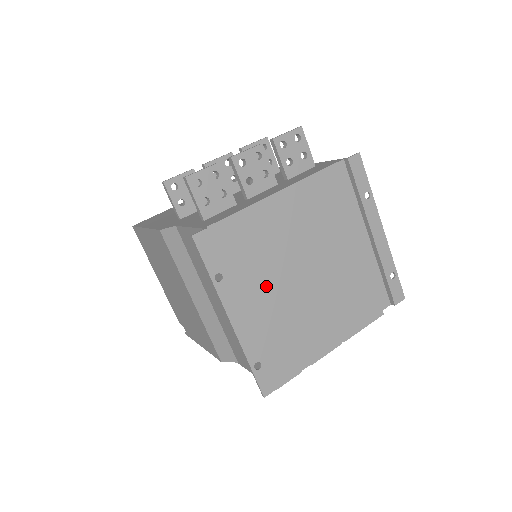
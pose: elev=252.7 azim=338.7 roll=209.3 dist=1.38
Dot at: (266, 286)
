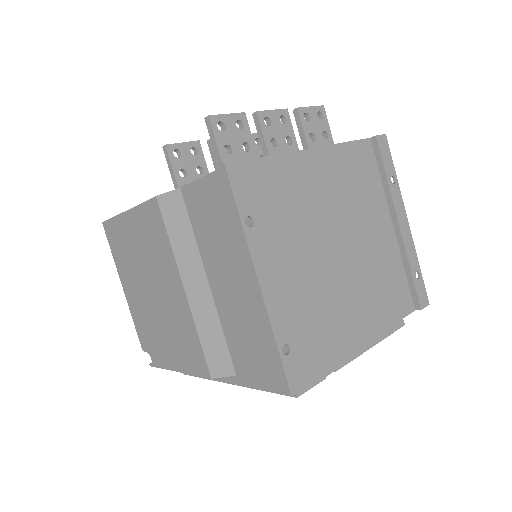
Dot at: (296, 252)
